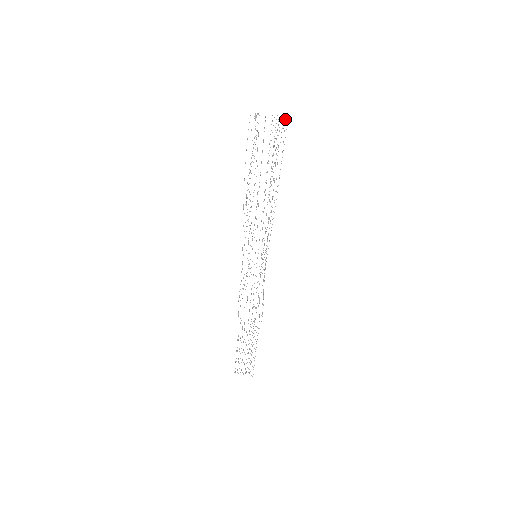
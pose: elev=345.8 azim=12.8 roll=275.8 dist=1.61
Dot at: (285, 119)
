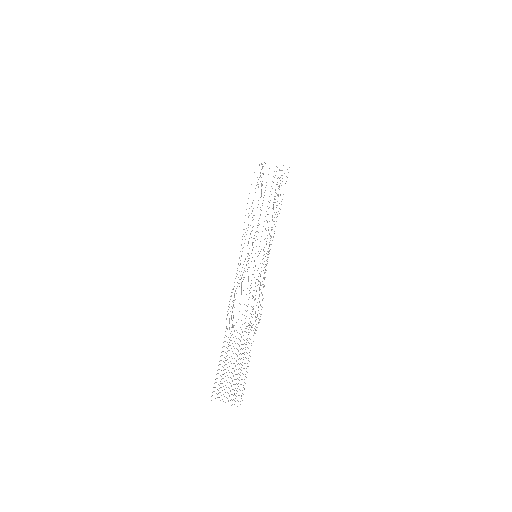
Dot at: occluded
